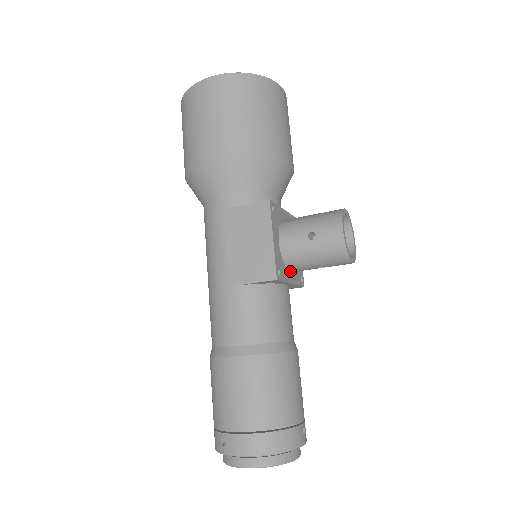
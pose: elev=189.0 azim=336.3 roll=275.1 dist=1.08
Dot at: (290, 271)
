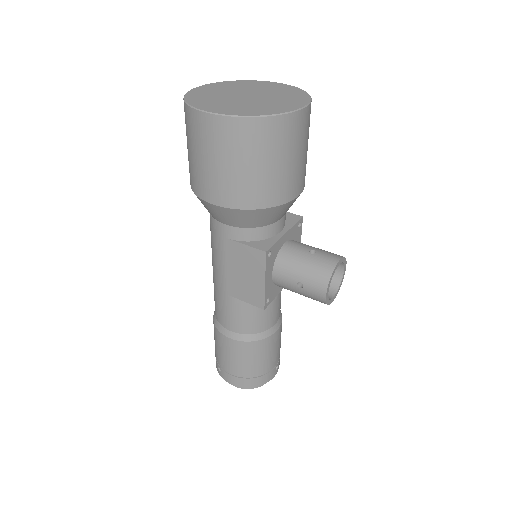
Dot at: occluded
